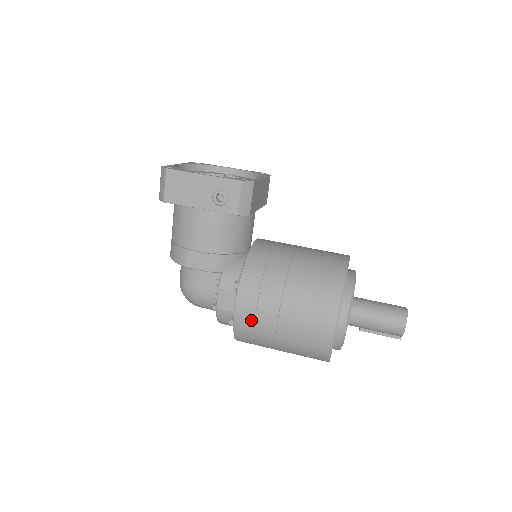
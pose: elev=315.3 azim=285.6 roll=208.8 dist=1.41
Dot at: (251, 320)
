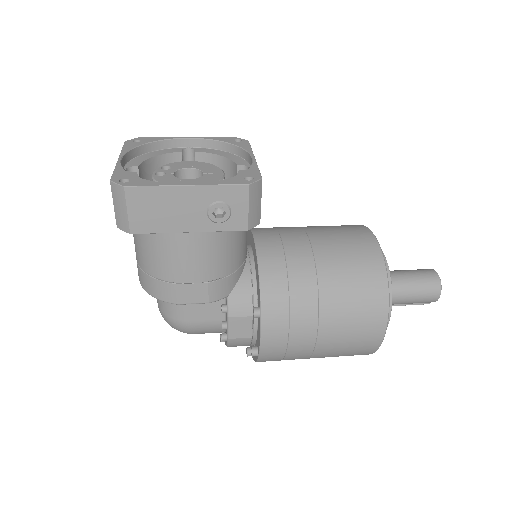
Dot at: (282, 347)
